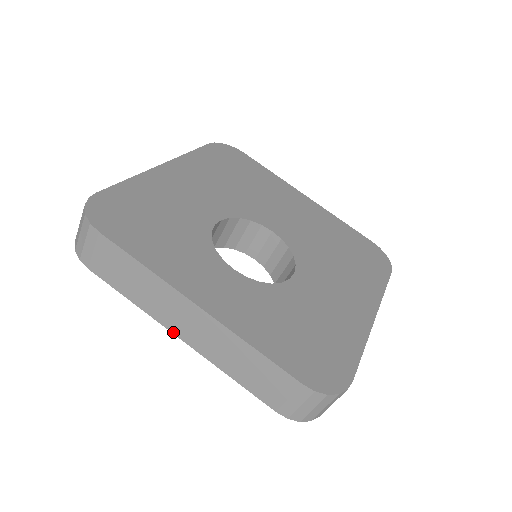
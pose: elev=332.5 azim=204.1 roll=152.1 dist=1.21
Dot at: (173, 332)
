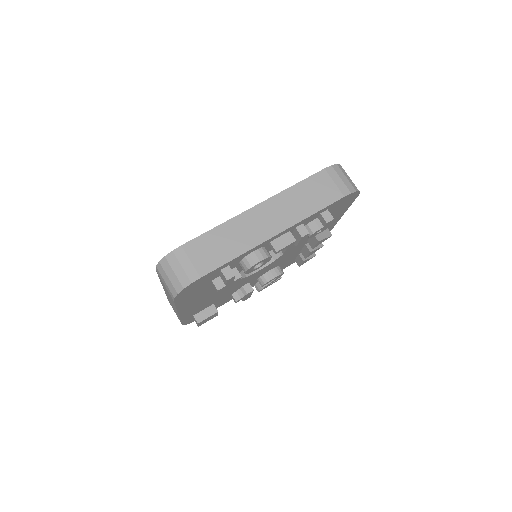
Dot at: (270, 237)
